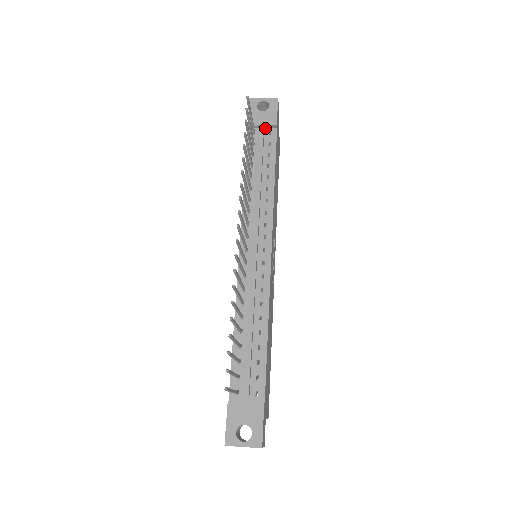
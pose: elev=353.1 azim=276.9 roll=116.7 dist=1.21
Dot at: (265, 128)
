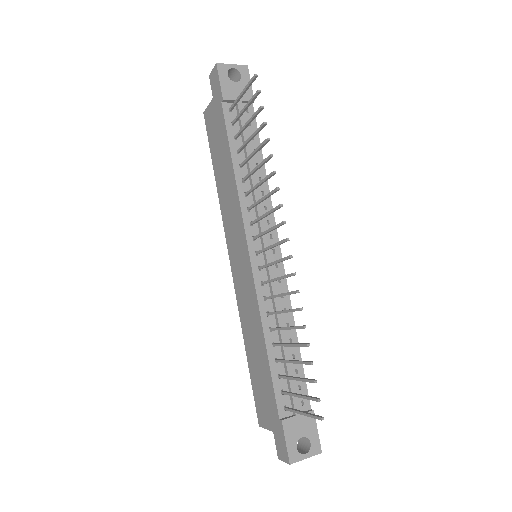
Dot at: (240, 103)
